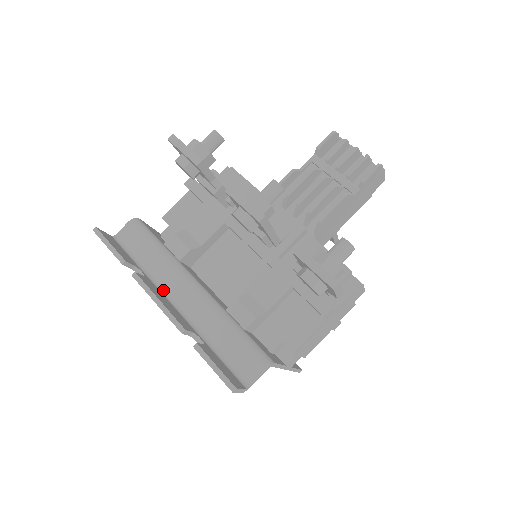
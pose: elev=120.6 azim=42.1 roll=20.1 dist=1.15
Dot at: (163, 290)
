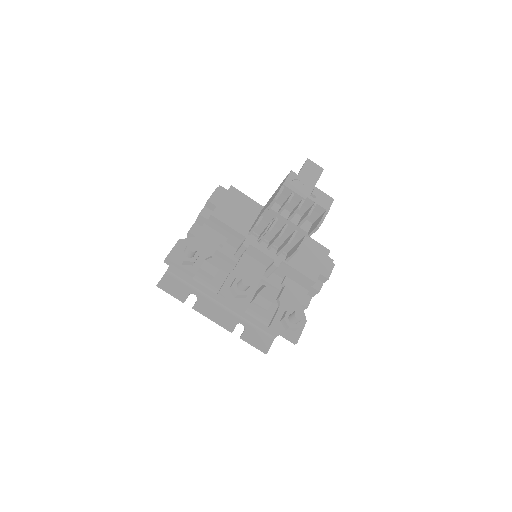
Dot at: (211, 299)
